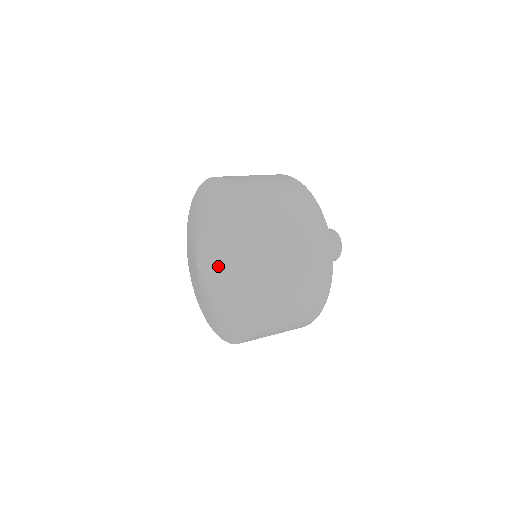
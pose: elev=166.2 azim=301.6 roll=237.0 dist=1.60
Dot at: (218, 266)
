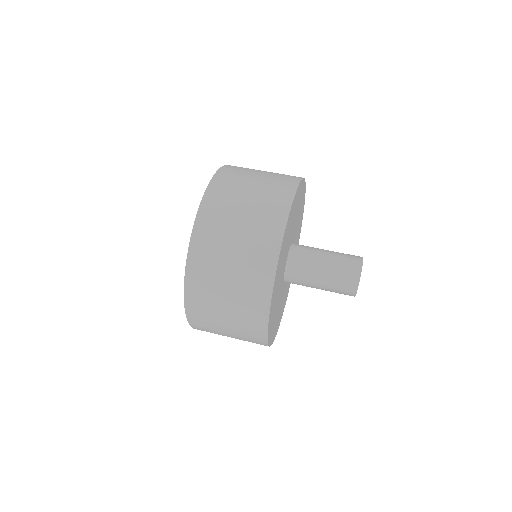
Dot at: occluded
